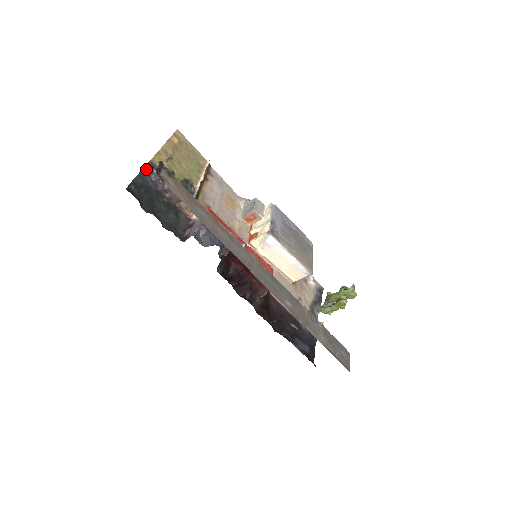
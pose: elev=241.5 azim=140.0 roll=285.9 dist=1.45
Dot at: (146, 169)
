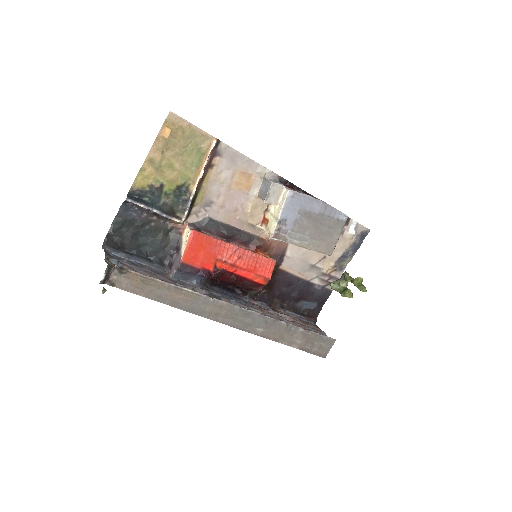
Dot at: (126, 202)
